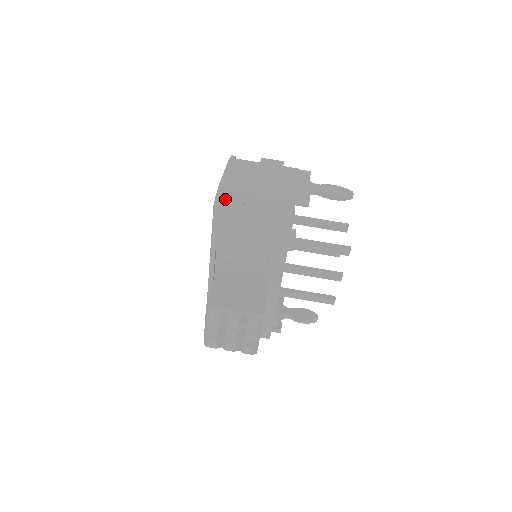
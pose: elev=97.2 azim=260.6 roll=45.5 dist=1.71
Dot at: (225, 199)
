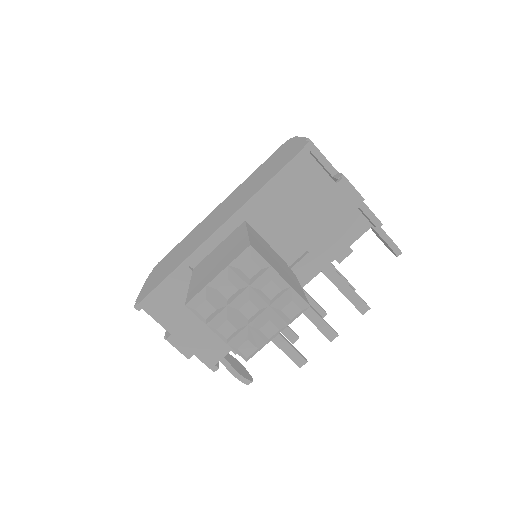
Dot at: occluded
